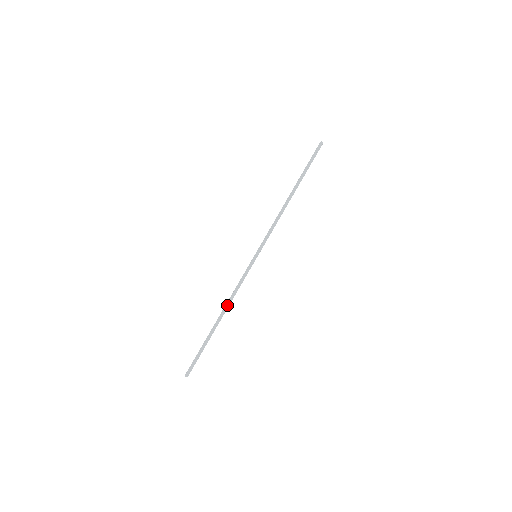
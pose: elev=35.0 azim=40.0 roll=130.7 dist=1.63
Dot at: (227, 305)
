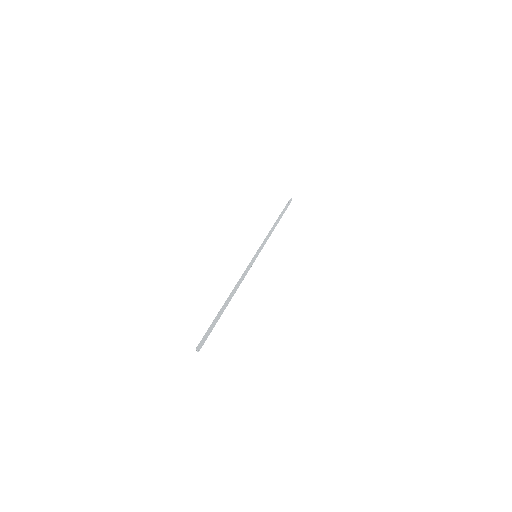
Dot at: (236, 288)
